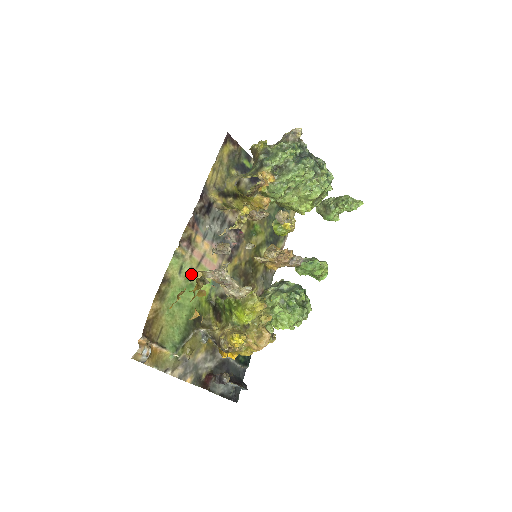
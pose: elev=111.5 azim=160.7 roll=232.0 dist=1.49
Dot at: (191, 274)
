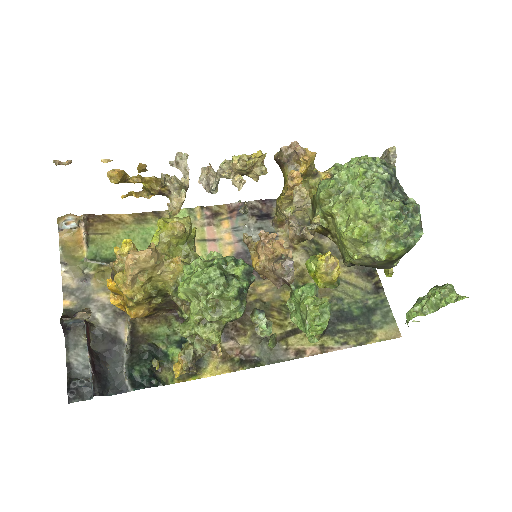
Dot at: occluded
